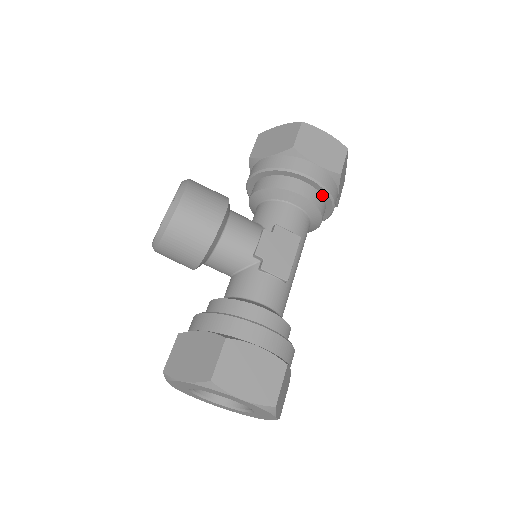
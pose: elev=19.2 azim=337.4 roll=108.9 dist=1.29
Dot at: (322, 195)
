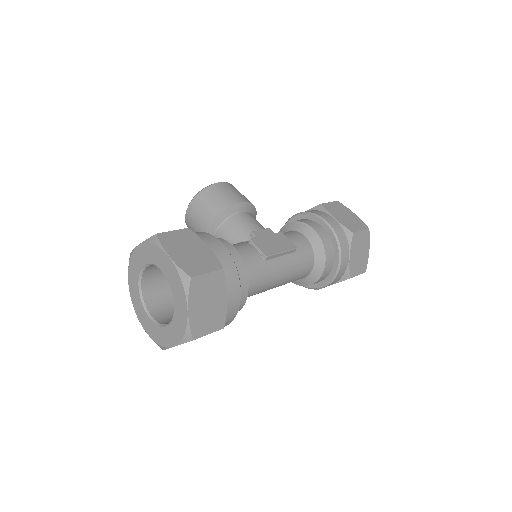
Dot at: (332, 242)
